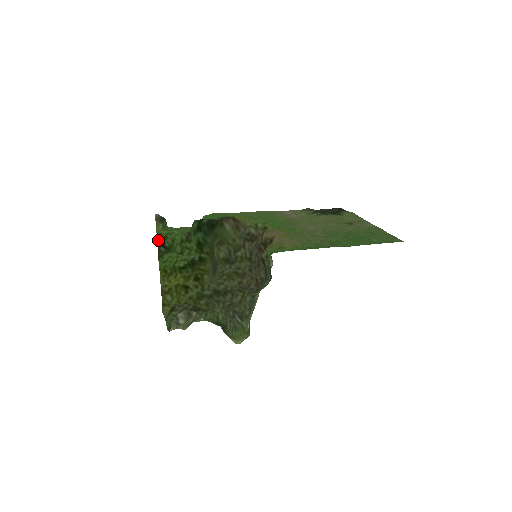
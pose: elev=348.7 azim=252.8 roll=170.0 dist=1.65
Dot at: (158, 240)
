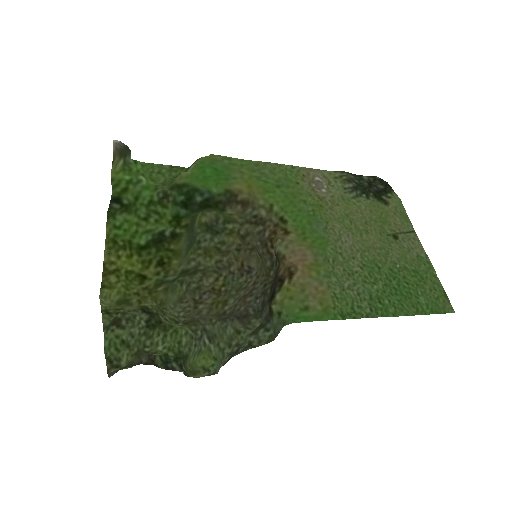
Dot at: (112, 196)
